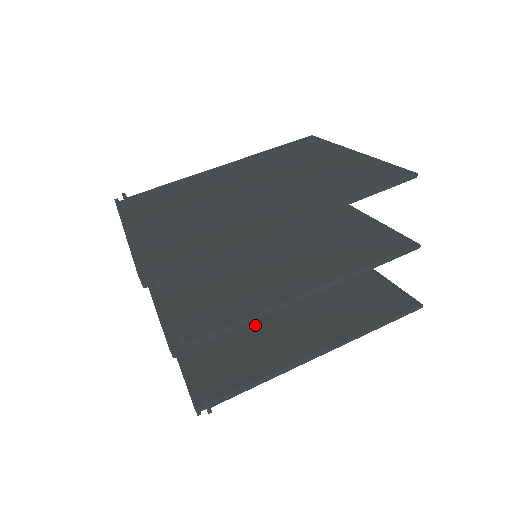
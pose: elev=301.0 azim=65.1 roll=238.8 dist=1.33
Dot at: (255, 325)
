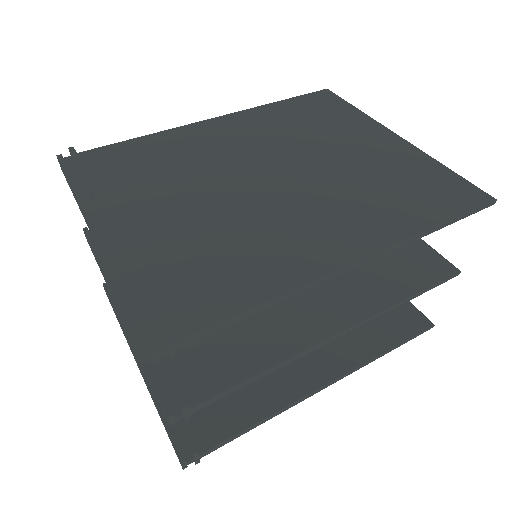
Dot at: occluded
